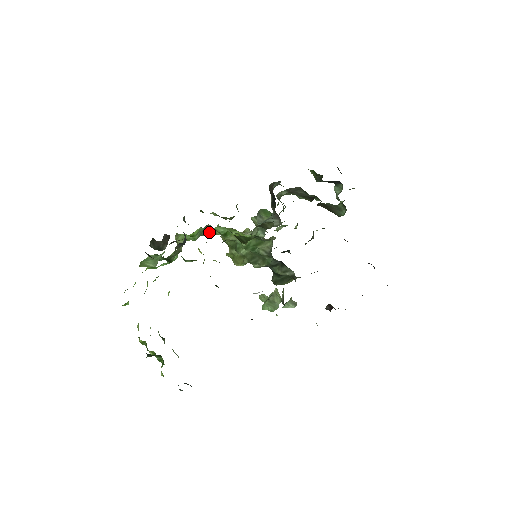
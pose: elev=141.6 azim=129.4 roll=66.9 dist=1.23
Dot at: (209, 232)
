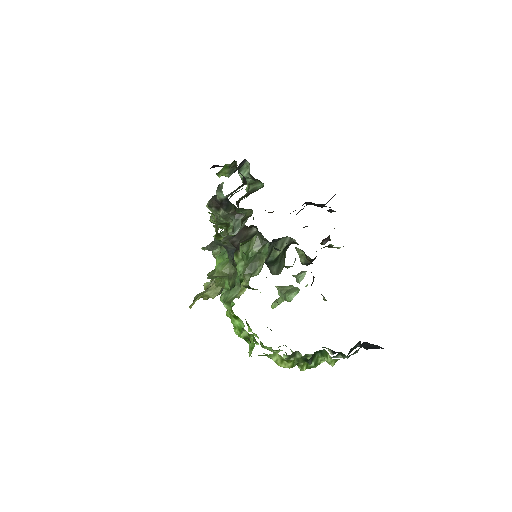
Dot at: occluded
